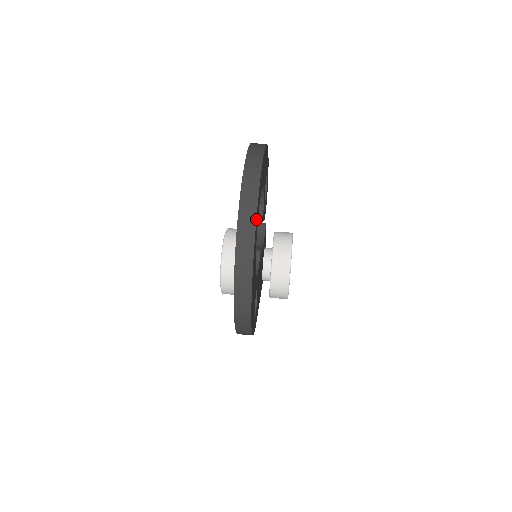
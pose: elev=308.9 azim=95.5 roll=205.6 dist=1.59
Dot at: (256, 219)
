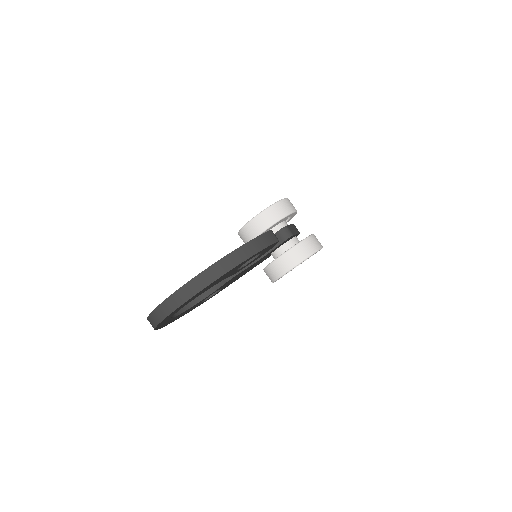
Dot at: (156, 327)
